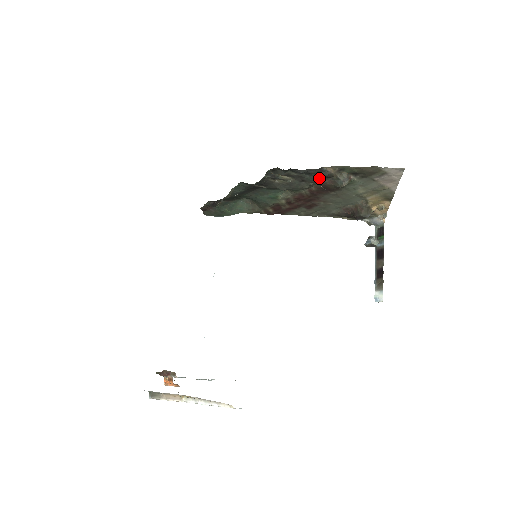
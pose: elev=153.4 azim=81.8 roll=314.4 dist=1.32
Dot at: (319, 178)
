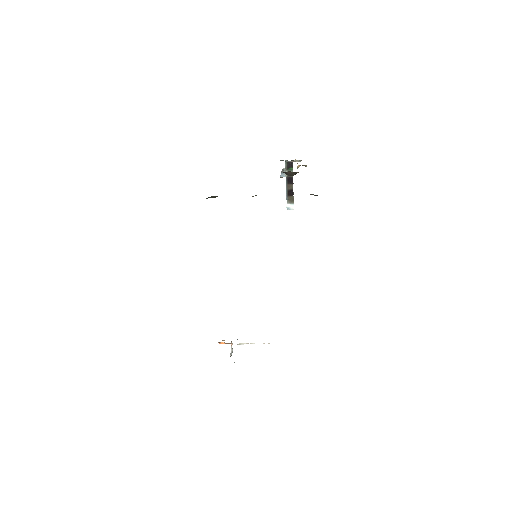
Dot at: occluded
